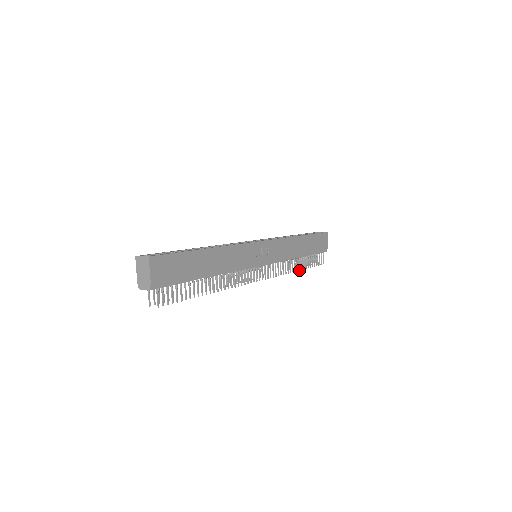
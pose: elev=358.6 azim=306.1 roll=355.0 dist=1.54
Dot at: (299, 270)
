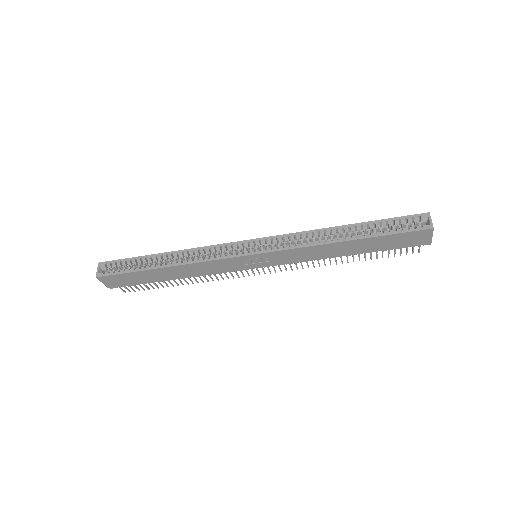
Dot at: (347, 262)
